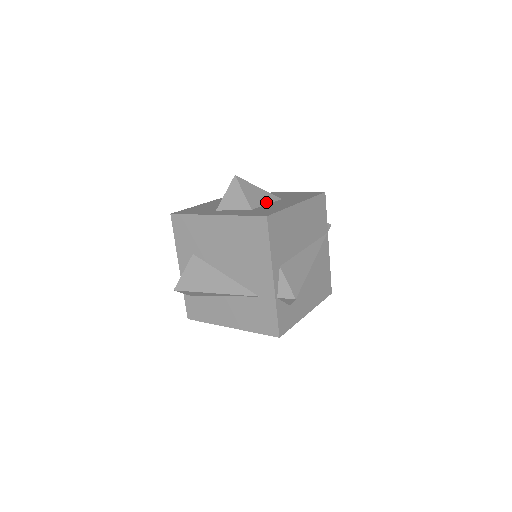
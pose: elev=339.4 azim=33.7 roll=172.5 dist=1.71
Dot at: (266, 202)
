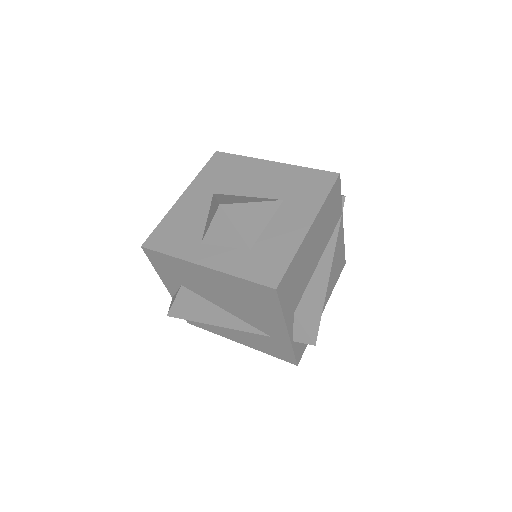
Dot at: (265, 222)
